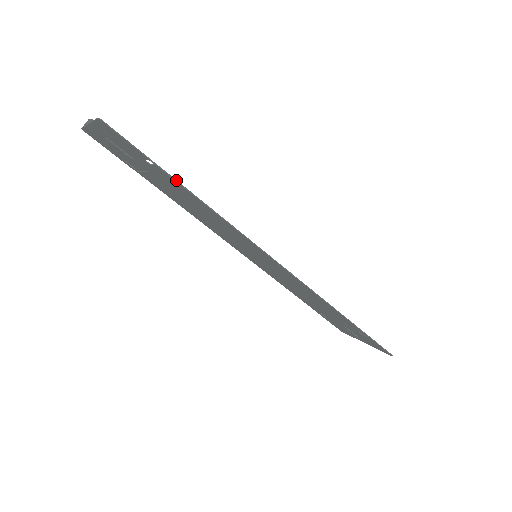
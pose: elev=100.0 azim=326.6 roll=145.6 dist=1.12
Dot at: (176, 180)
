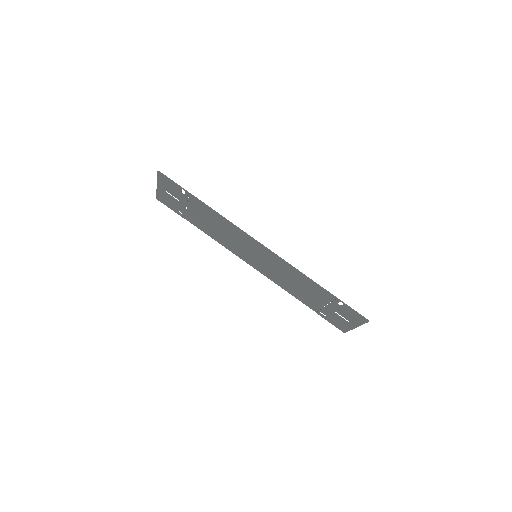
Dot at: (196, 197)
